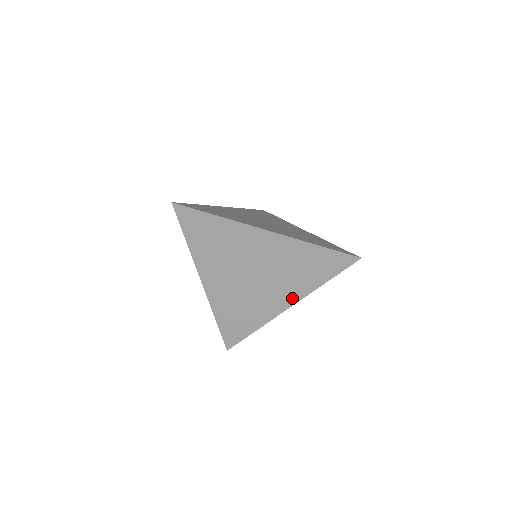
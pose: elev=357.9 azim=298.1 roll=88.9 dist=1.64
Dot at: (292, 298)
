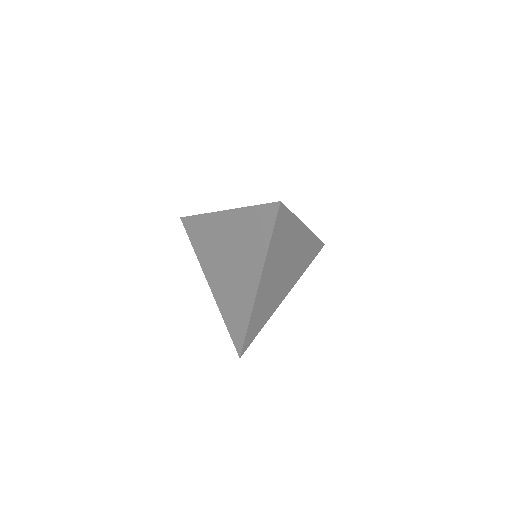
Dot at: (256, 274)
